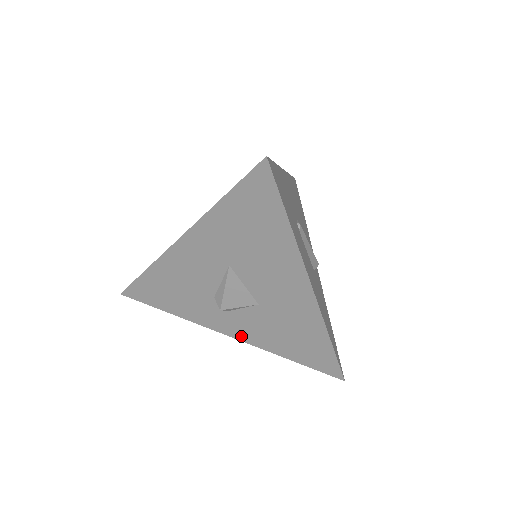
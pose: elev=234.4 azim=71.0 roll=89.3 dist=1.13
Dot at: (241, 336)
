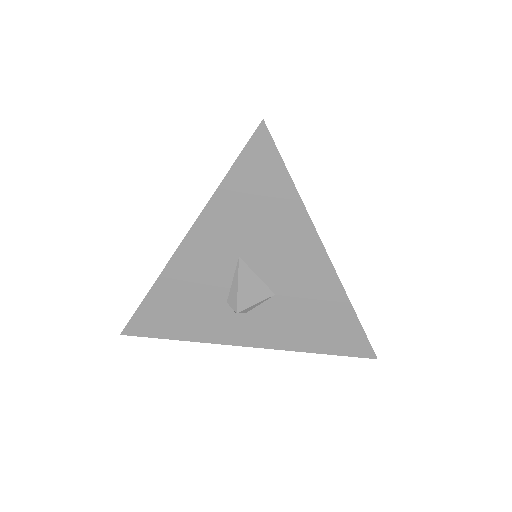
Dot at: (261, 342)
